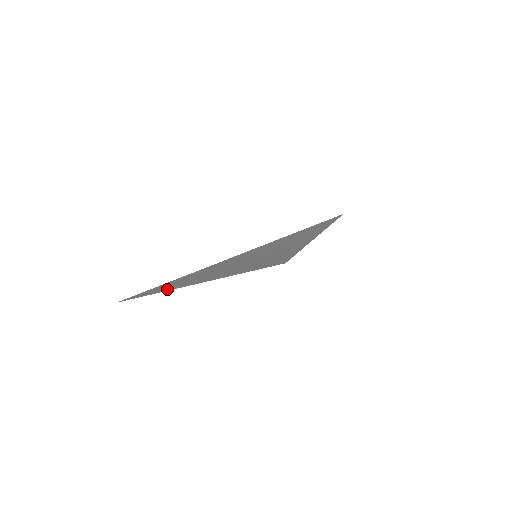
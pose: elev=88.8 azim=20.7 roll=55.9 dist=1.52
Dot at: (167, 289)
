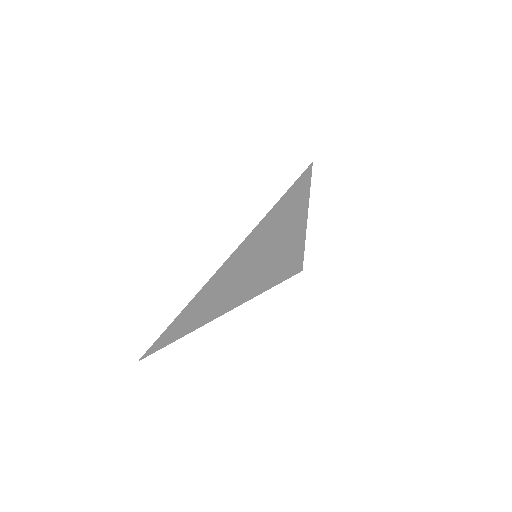
Dot at: (186, 331)
